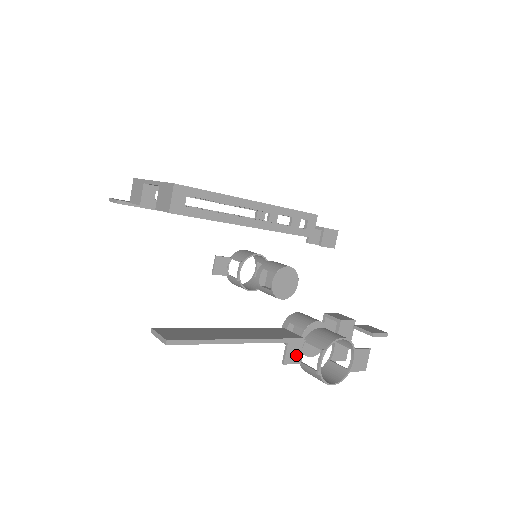
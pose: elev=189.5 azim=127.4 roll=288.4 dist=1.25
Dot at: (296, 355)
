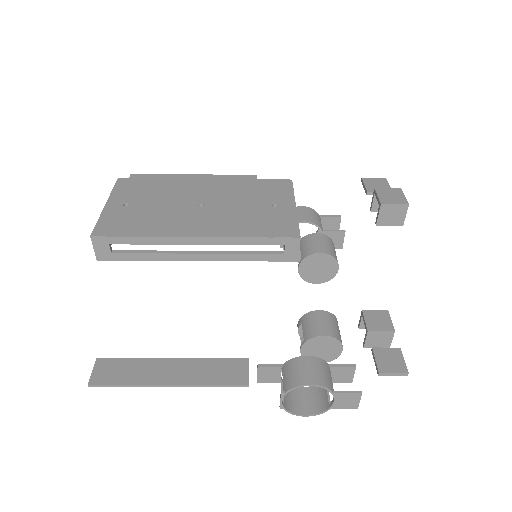
Dot at: (273, 376)
